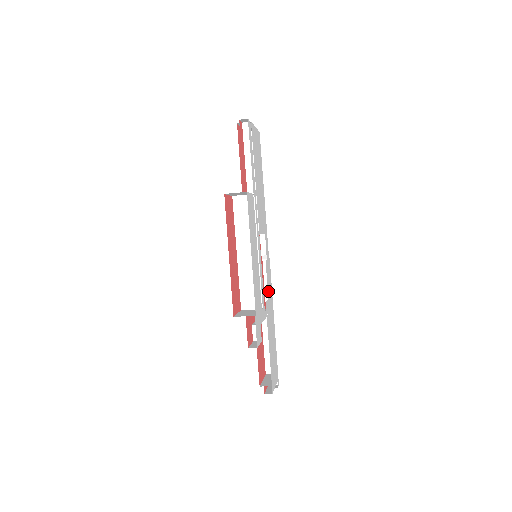
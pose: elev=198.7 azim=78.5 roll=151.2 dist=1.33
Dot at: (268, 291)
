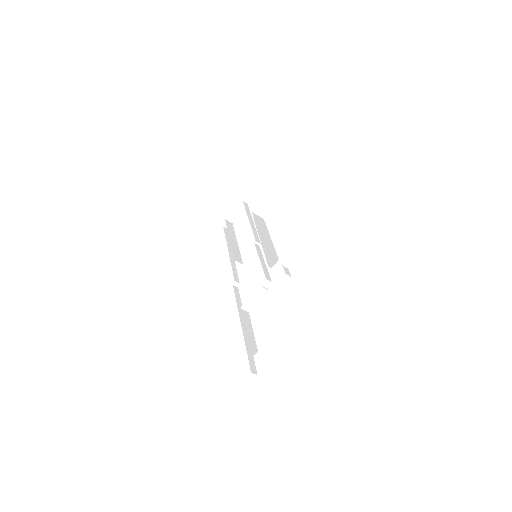
Dot at: occluded
